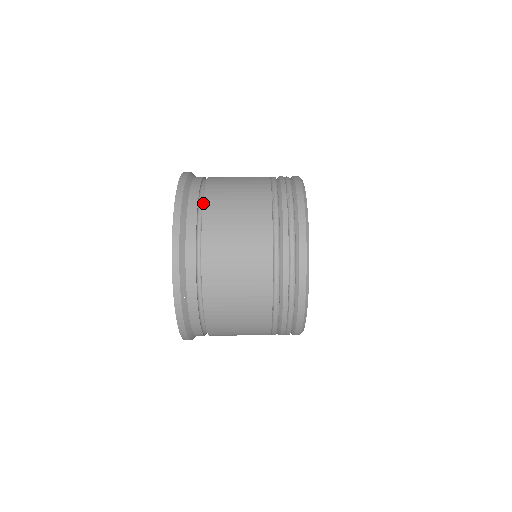
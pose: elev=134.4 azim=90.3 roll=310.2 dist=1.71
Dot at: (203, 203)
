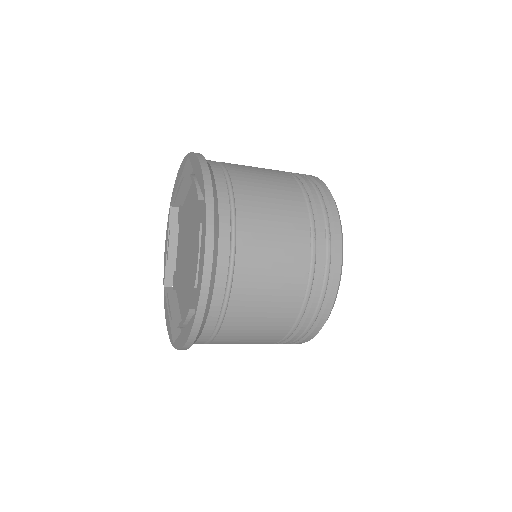
Dot at: occluded
